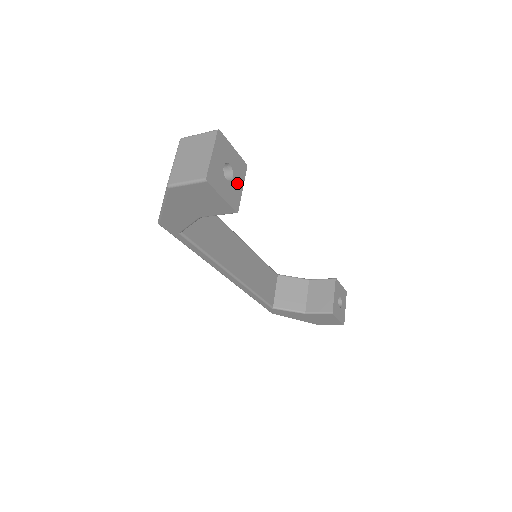
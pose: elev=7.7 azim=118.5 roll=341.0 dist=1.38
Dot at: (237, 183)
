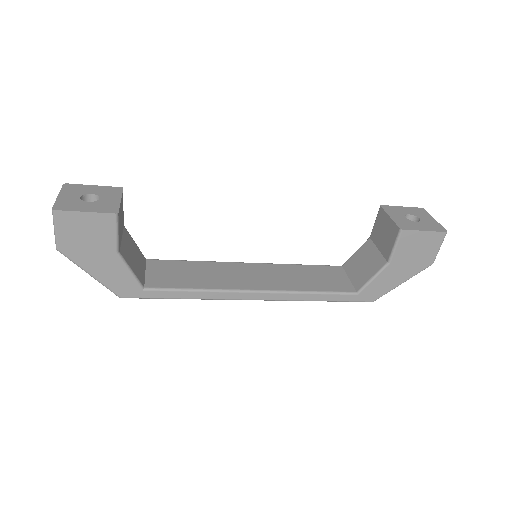
Dot at: (109, 200)
